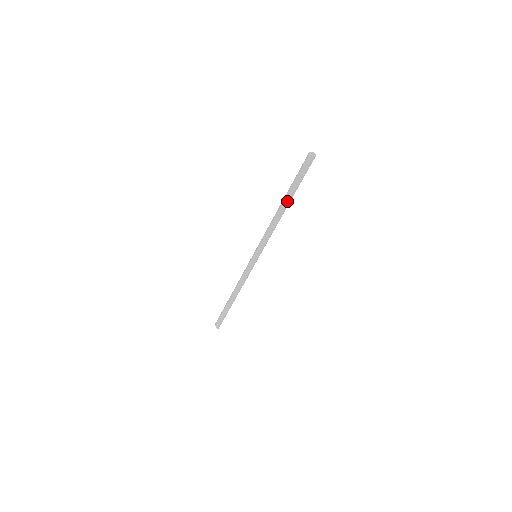
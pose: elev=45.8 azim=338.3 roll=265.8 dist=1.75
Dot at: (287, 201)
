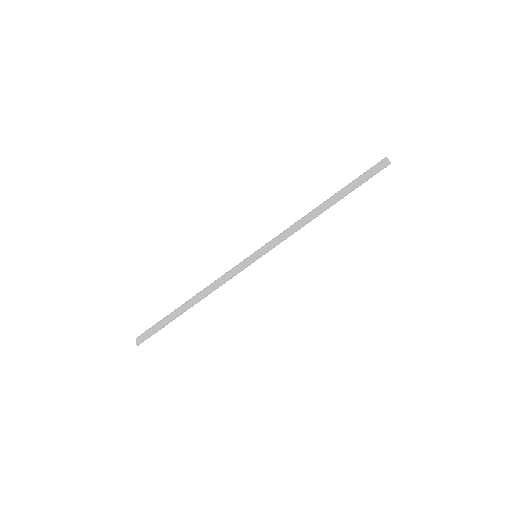
Dot at: (336, 201)
